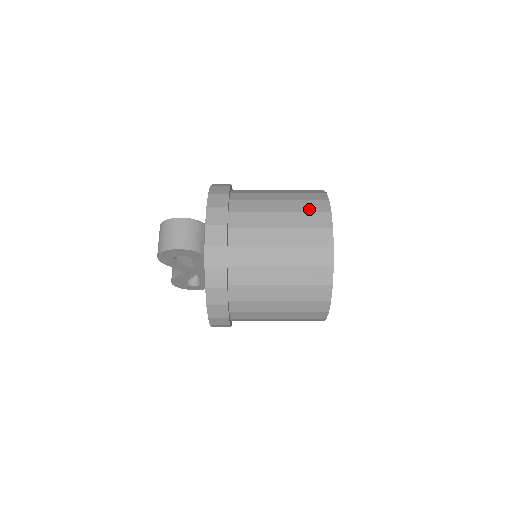
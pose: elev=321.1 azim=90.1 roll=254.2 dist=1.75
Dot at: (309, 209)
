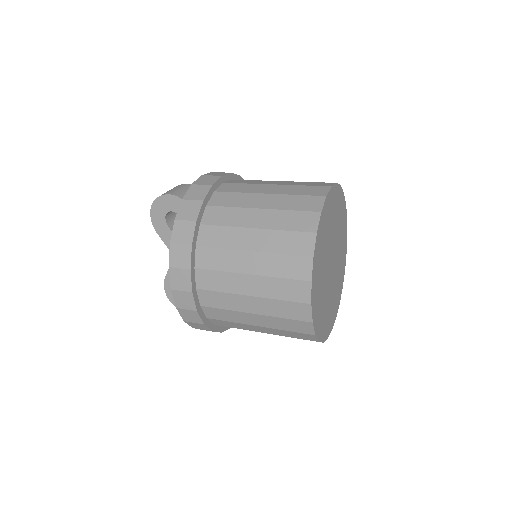
Dot at: occluded
